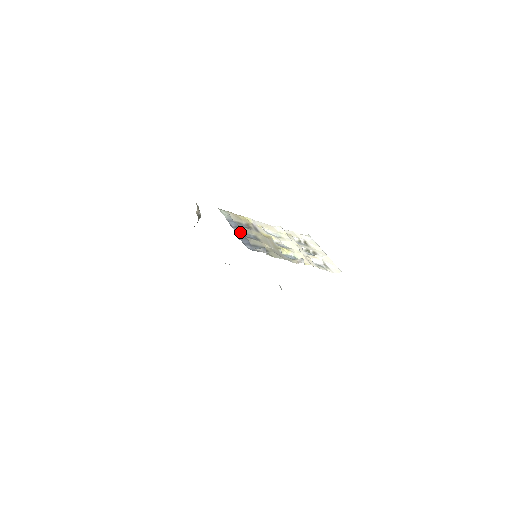
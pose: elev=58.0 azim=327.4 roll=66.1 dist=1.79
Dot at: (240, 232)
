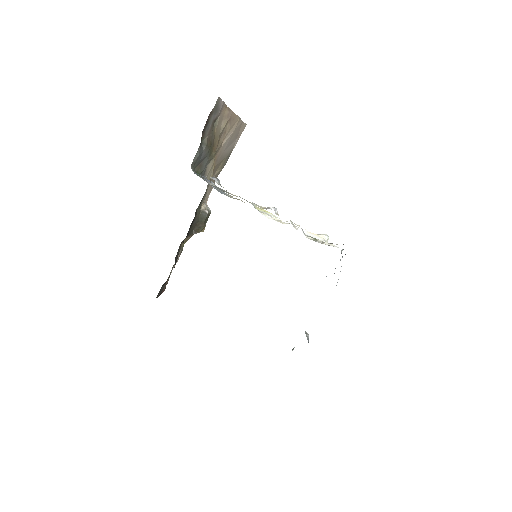
Dot at: occluded
